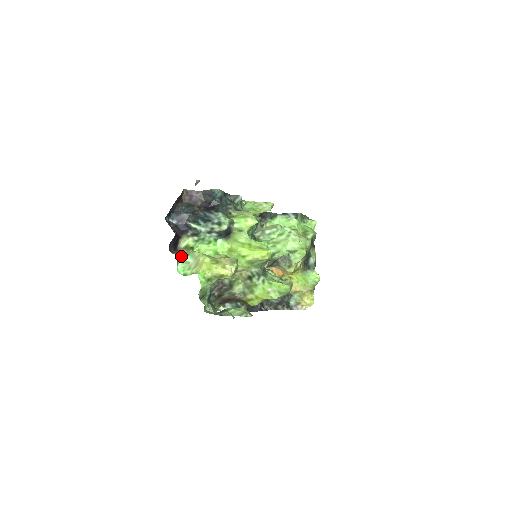
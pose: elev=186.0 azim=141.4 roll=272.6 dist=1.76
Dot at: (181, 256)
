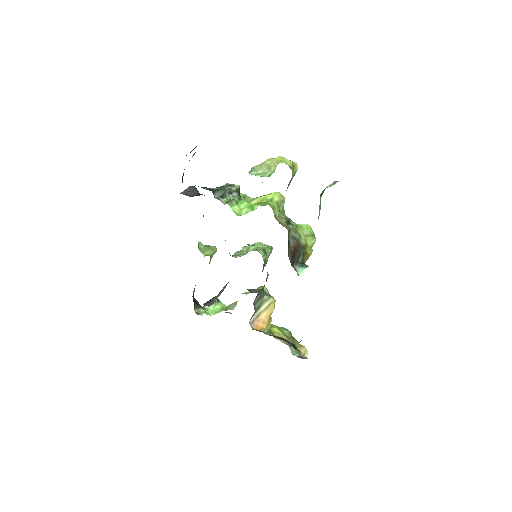
Dot at: occluded
